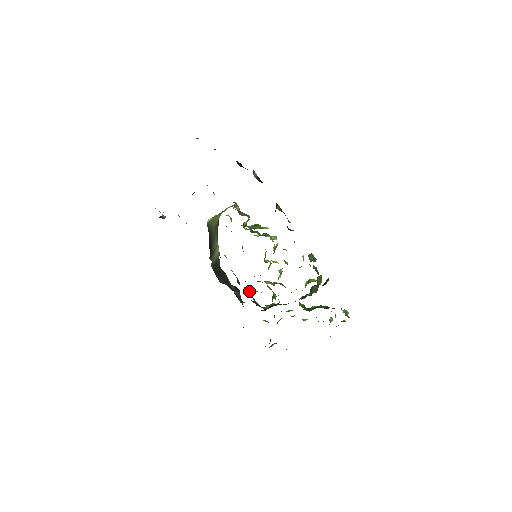
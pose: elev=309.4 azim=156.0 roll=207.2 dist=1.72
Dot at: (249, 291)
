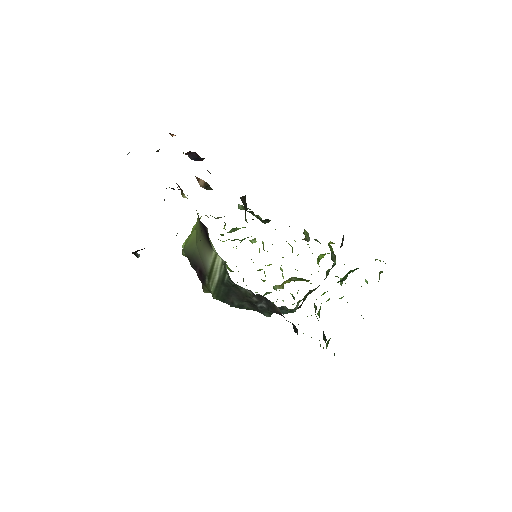
Dot at: occluded
